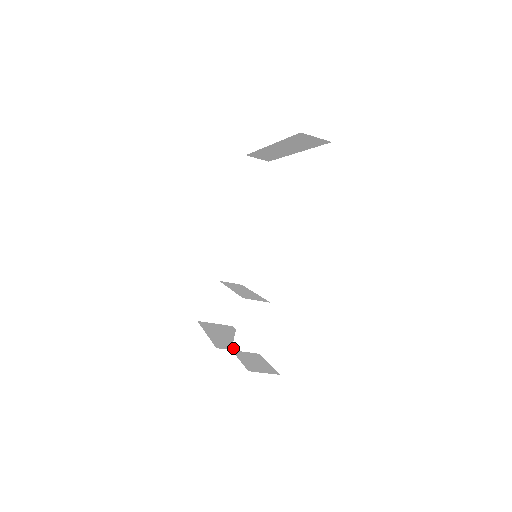
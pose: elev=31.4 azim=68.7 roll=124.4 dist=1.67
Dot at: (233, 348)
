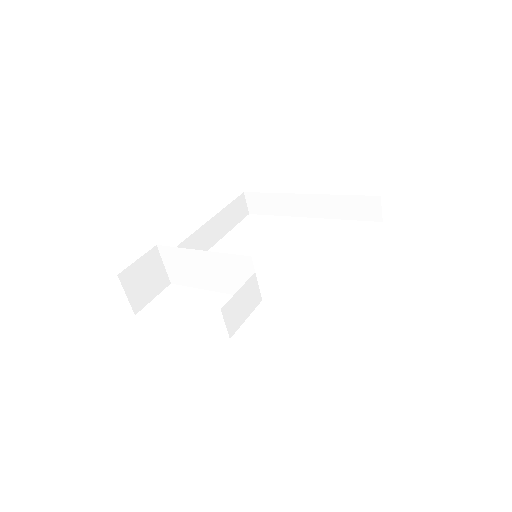
Dot at: (222, 309)
